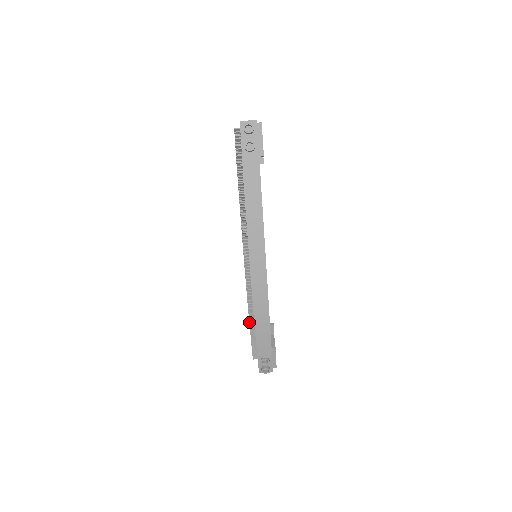
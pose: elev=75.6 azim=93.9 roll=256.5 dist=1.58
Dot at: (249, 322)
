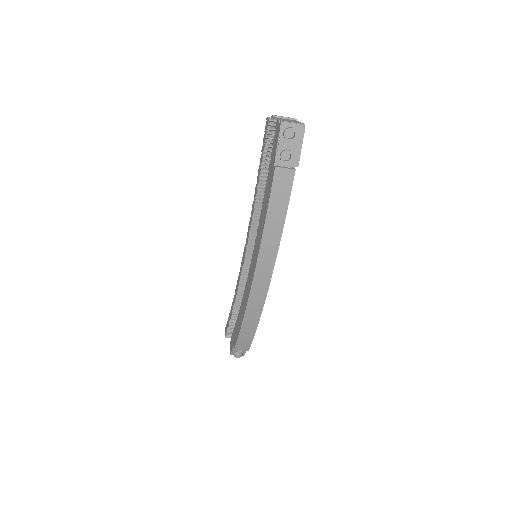
Dot at: (232, 313)
